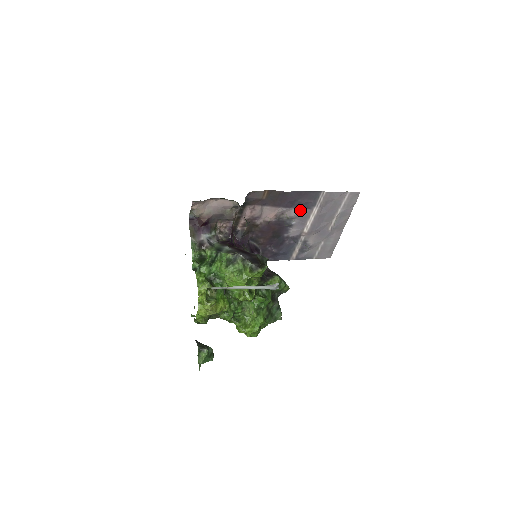
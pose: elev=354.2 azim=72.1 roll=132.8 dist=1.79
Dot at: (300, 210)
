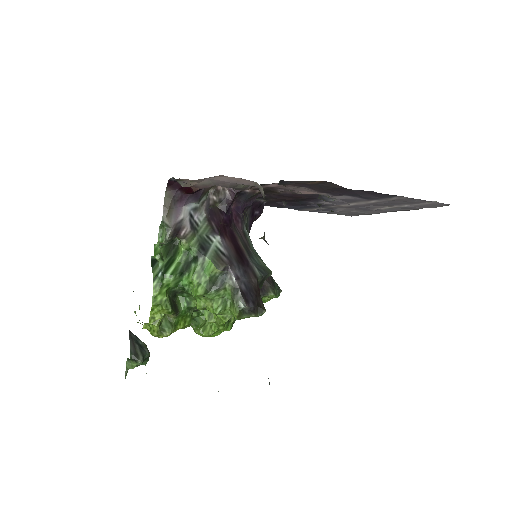
Dot at: (353, 197)
